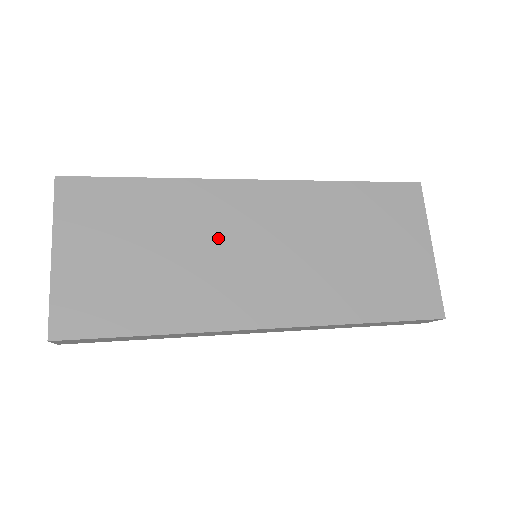
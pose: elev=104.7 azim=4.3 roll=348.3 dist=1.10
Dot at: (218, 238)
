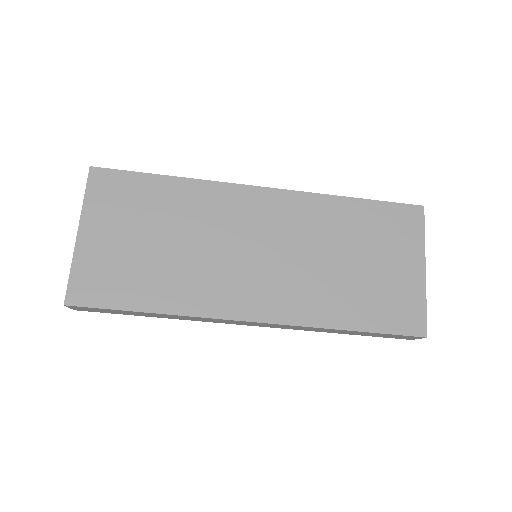
Dot at: (222, 236)
